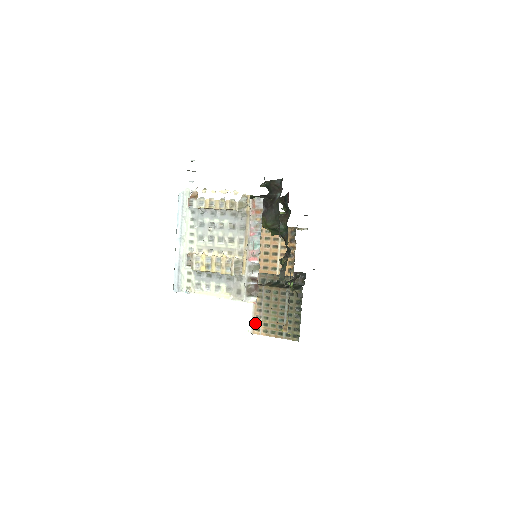
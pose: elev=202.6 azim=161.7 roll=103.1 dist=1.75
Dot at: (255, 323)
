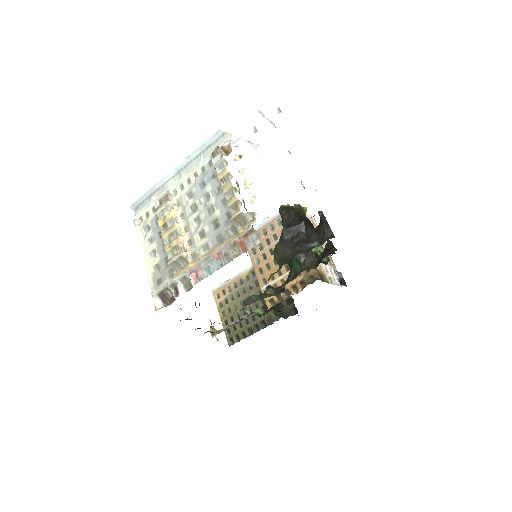
Dot at: (223, 289)
